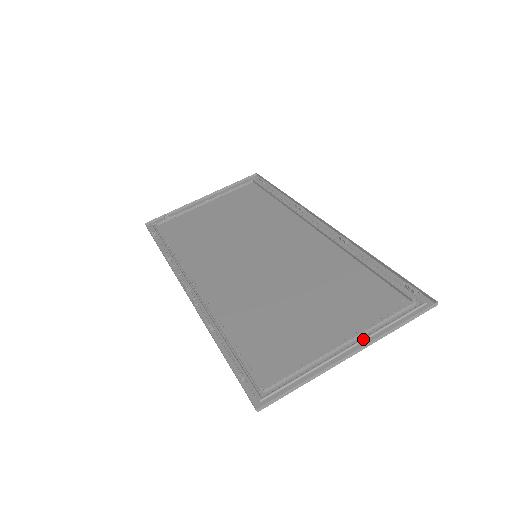
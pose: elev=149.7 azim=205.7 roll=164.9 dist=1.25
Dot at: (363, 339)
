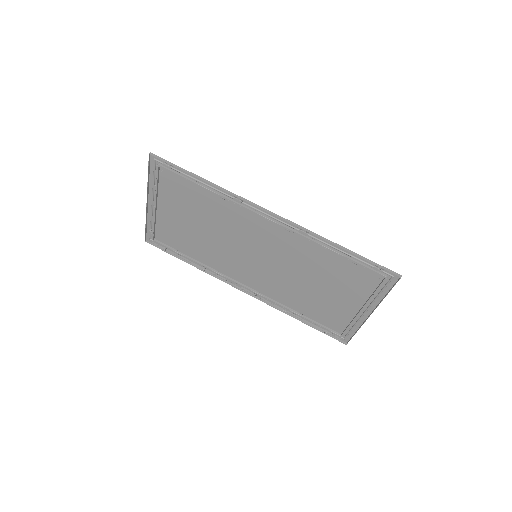
Dot at: (371, 305)
